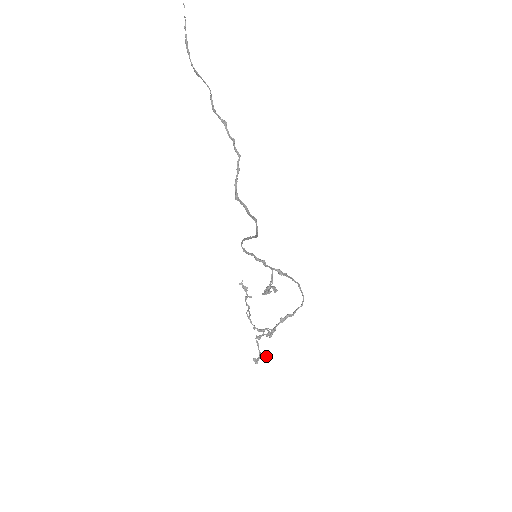
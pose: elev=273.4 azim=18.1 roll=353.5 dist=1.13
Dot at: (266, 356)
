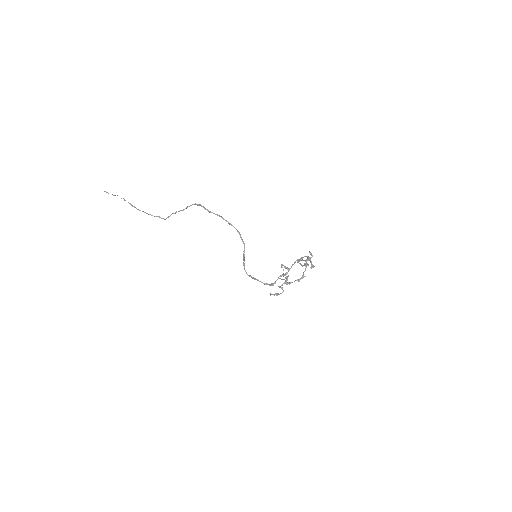
Dot at: (311, 254)
